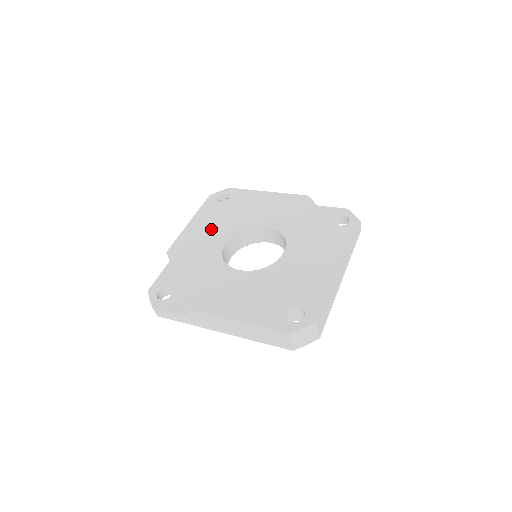
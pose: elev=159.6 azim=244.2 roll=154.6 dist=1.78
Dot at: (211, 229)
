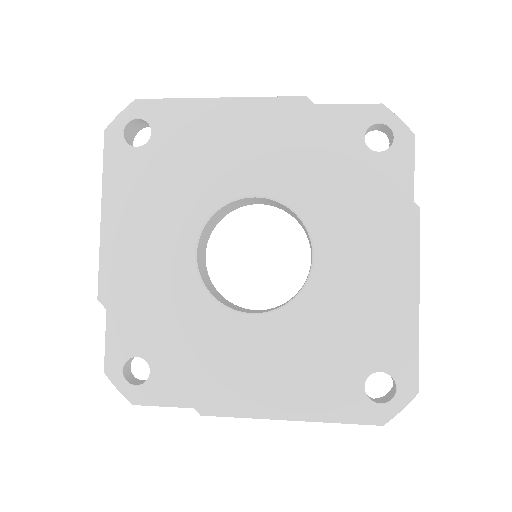
Dot at: (153, 226)
